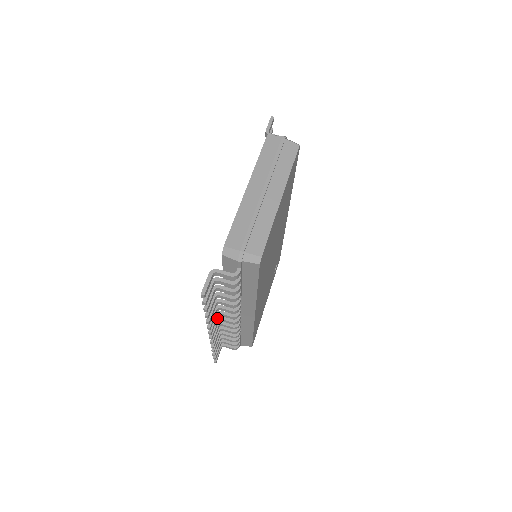
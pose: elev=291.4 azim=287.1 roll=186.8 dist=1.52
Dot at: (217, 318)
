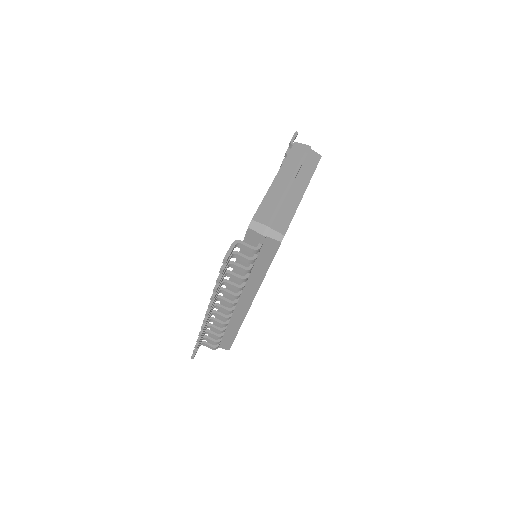
Dot at: occluded
